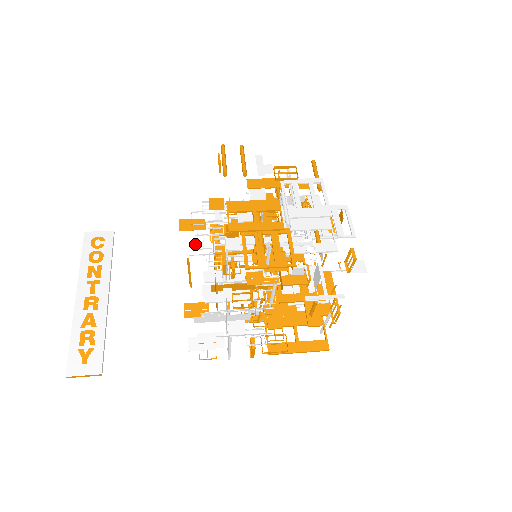
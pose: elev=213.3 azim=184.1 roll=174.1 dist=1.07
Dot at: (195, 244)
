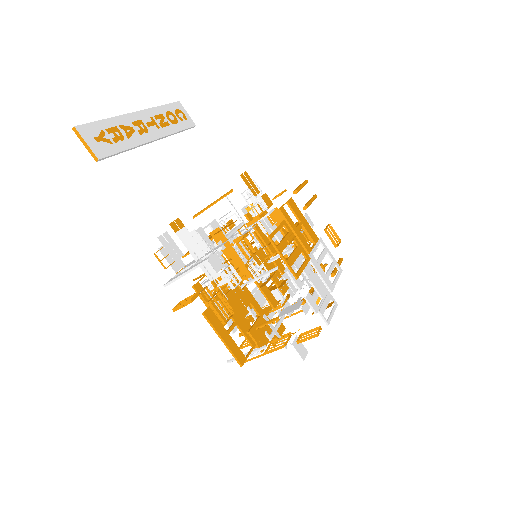
Dot at: (244, 191)
